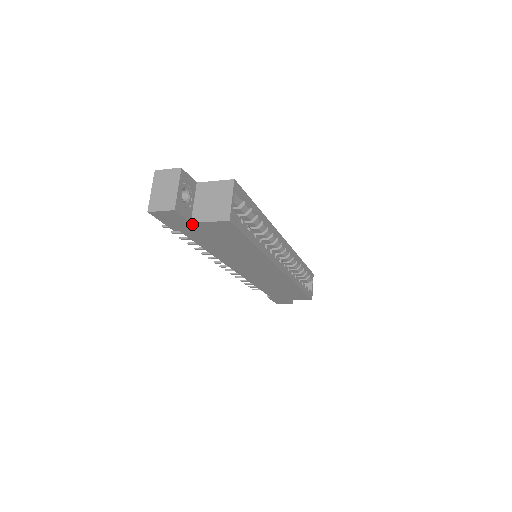
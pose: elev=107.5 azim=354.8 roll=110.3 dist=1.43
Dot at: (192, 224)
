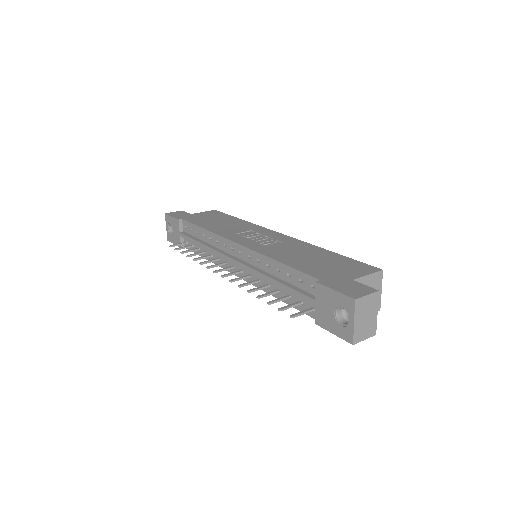
Dot at: occluded
